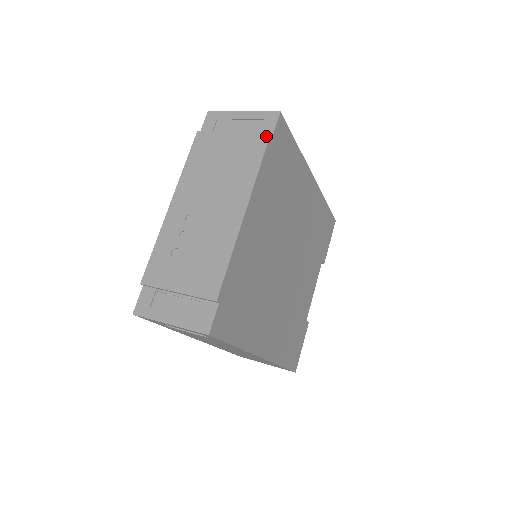
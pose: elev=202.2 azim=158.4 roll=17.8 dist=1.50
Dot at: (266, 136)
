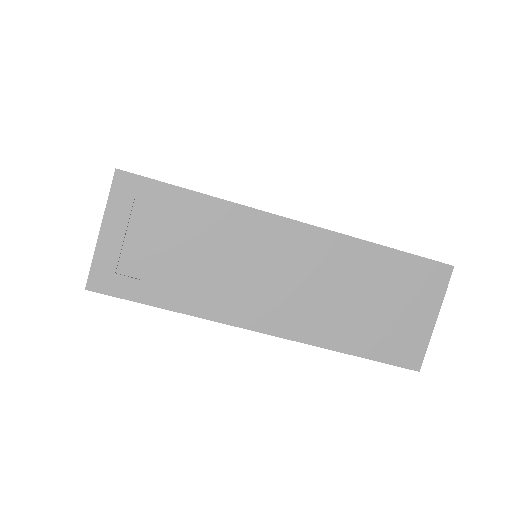
Dot at: occluded
